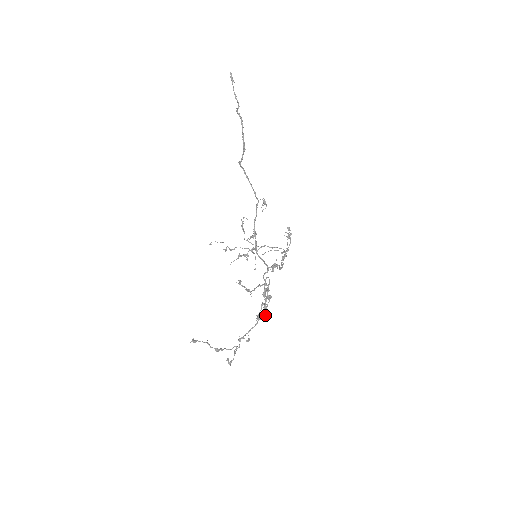
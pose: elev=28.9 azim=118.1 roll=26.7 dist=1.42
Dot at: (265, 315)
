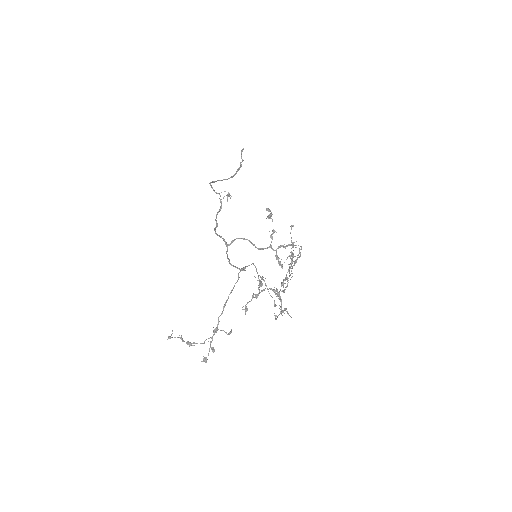
Dot at: (275, 316)
